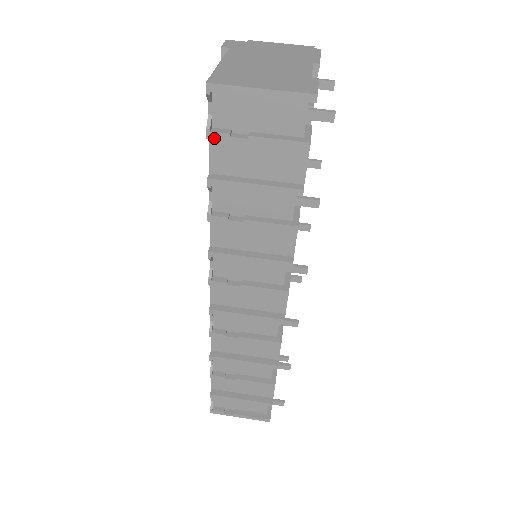
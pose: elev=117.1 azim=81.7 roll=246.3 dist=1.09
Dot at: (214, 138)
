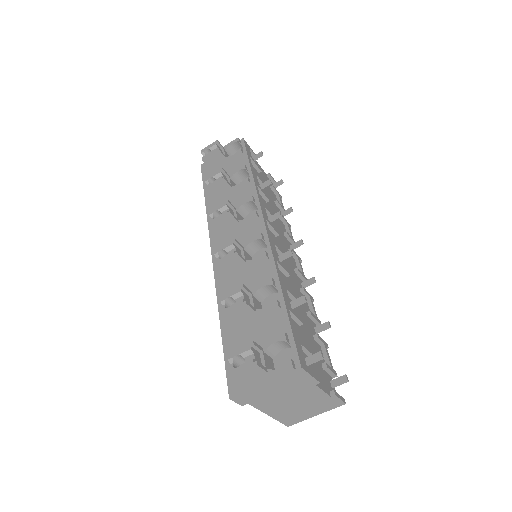
Dot at: occluded
